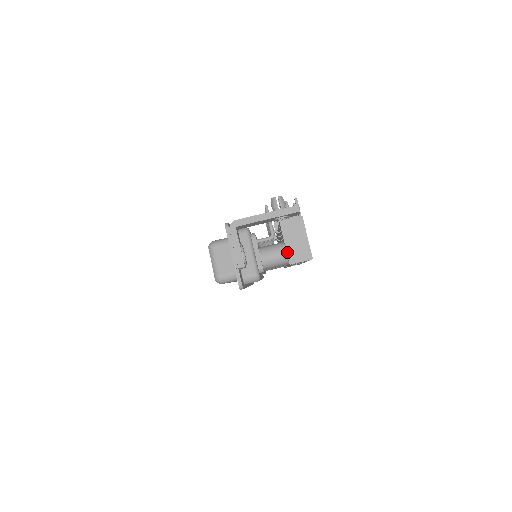
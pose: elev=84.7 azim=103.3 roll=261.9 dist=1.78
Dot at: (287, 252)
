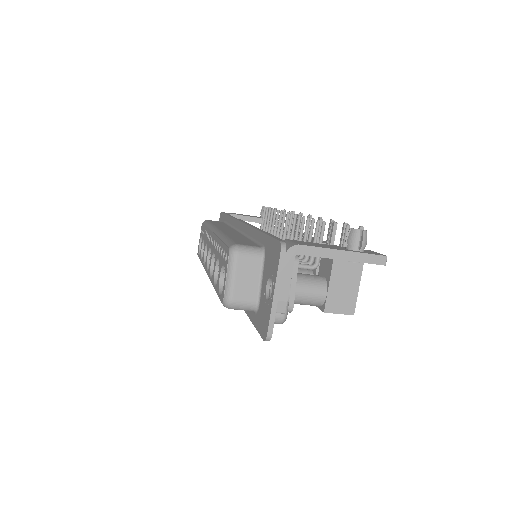
Dot at: (327, 295)
